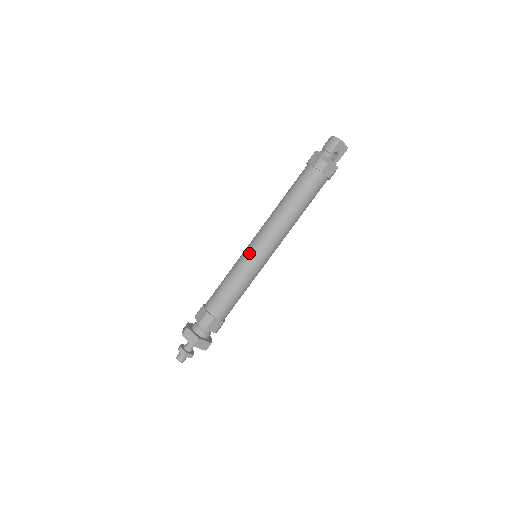
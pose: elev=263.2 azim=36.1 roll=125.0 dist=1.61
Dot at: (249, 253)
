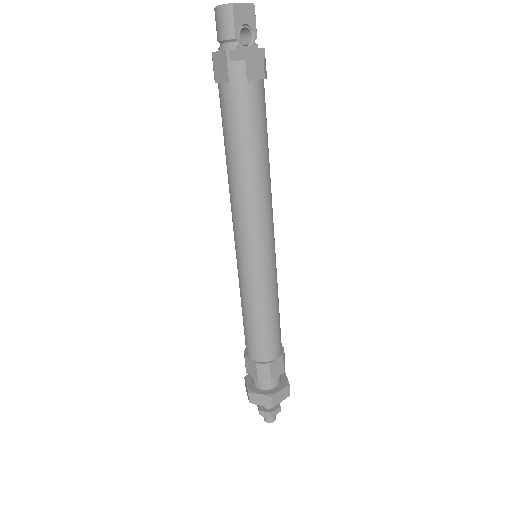
Dot at: (245, 265)
